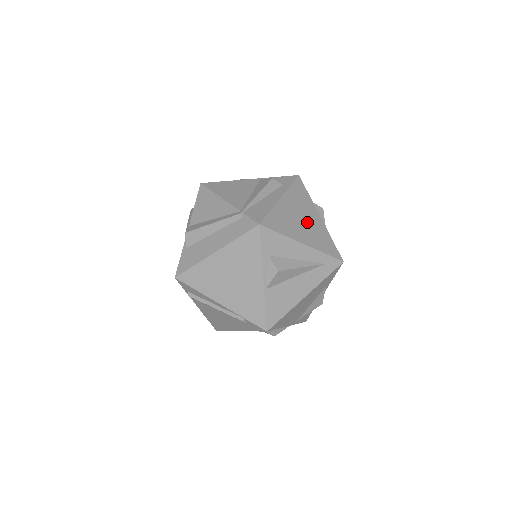
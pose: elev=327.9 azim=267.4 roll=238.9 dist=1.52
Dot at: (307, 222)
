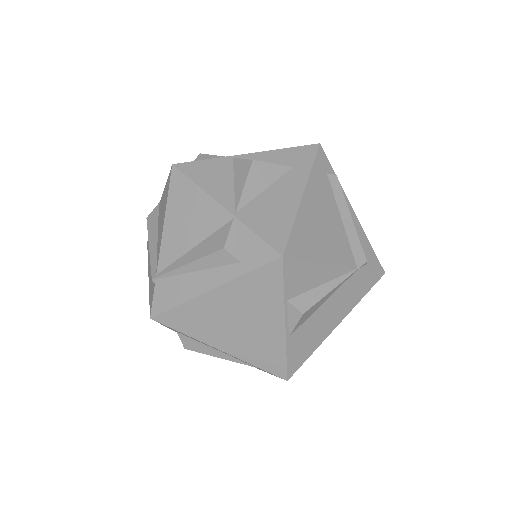
Dot at: (247, 327)
